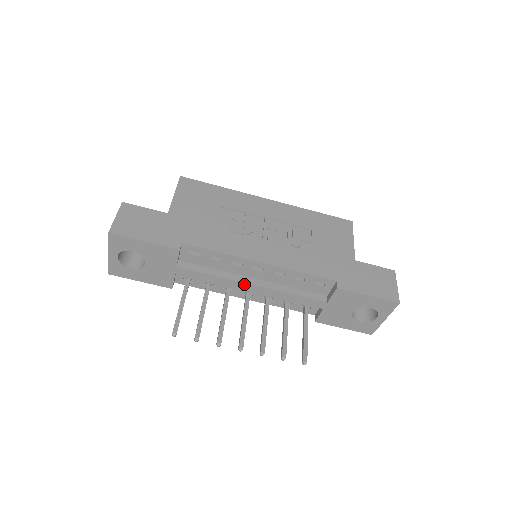
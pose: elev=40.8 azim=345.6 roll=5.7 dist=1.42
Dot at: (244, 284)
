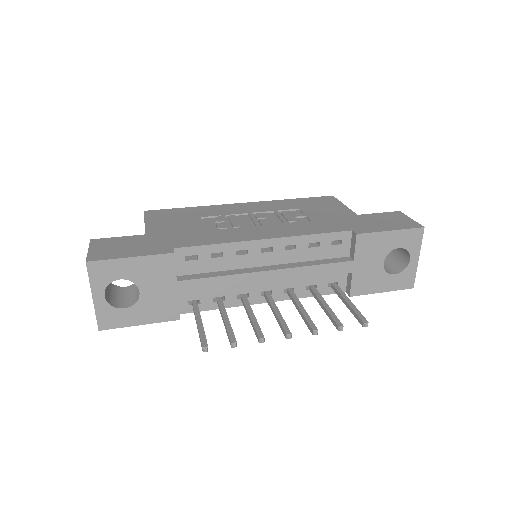
Dot at: (258, 274)
